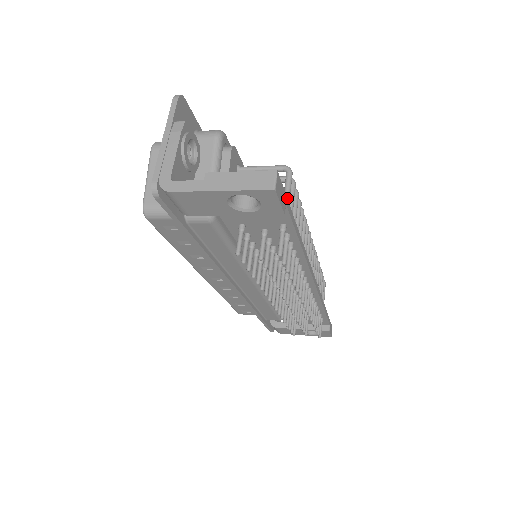
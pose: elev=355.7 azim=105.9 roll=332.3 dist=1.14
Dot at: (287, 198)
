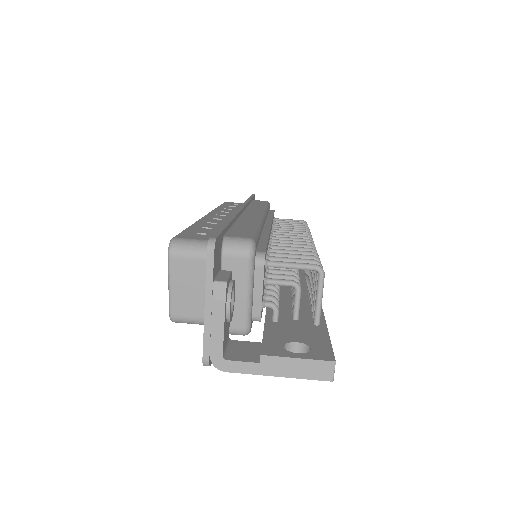
Dot at: (320, 305)
